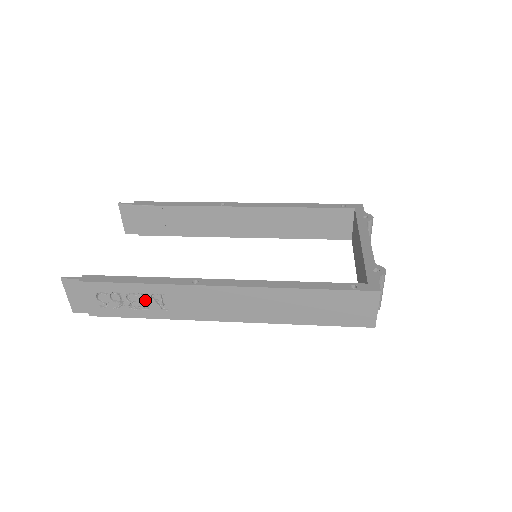
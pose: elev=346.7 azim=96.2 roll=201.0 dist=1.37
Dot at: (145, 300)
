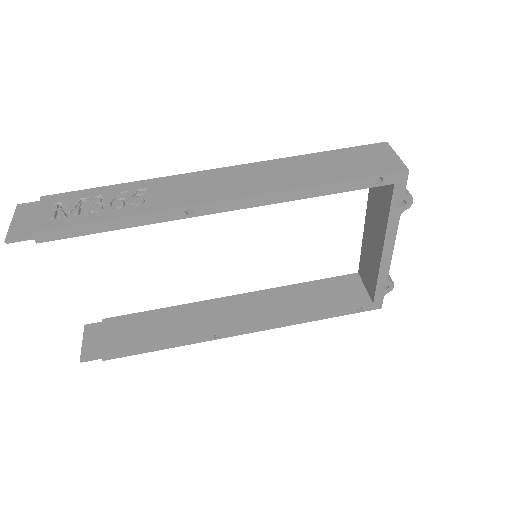
Dot at: occluded
